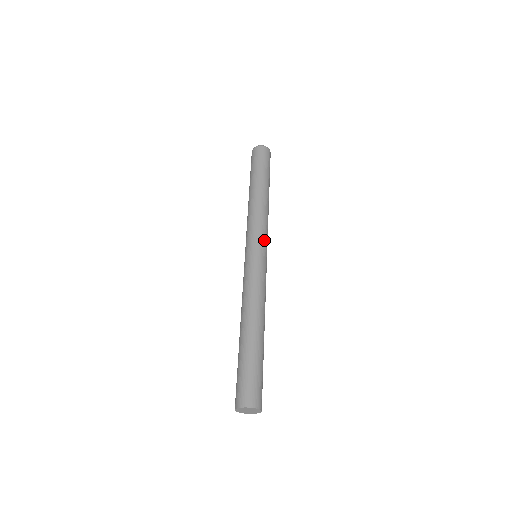
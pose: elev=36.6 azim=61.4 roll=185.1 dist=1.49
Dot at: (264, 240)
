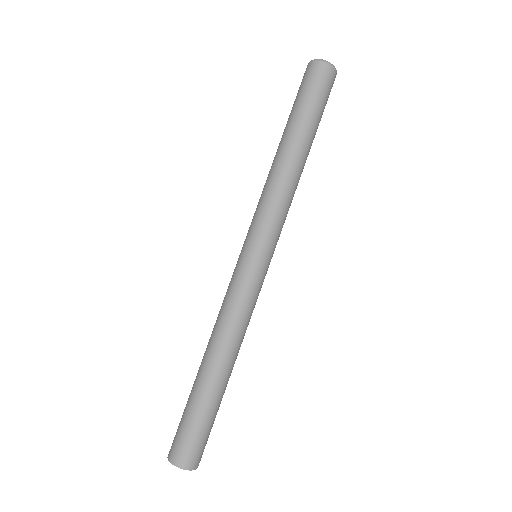
Dot at: (276, 241)
